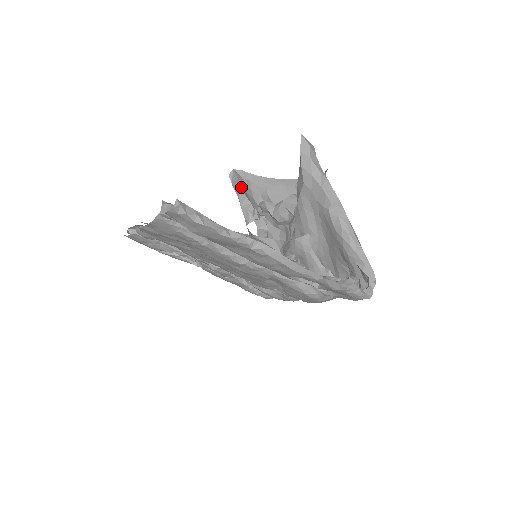
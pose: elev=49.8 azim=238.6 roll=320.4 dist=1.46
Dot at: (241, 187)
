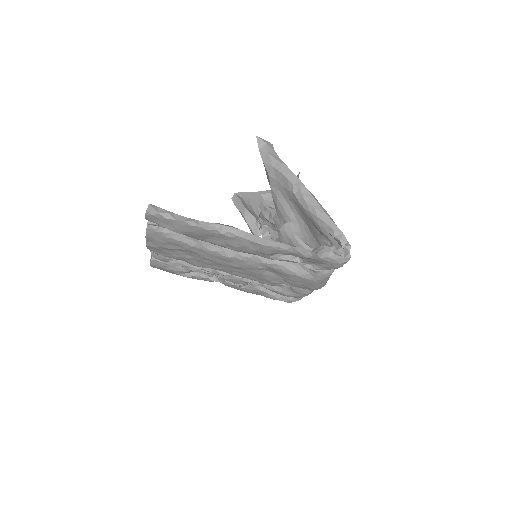
Dot at: (245, 207)
